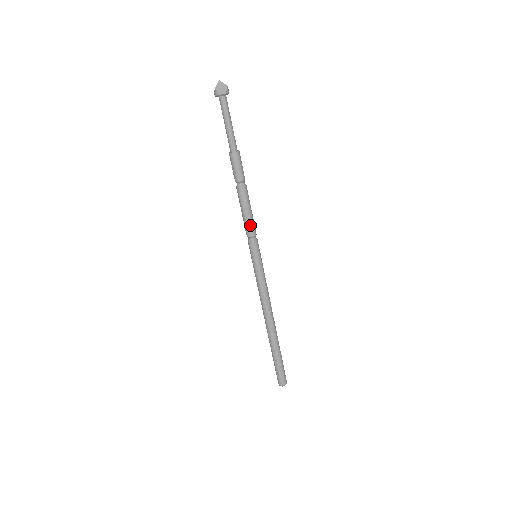
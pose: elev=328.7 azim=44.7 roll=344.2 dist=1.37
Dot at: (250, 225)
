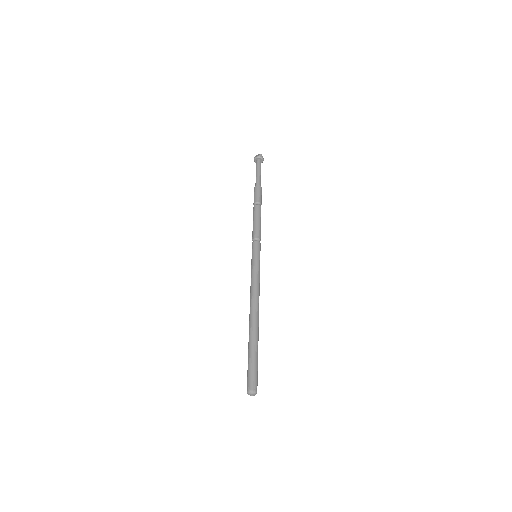
Dot at: (254, 230)
